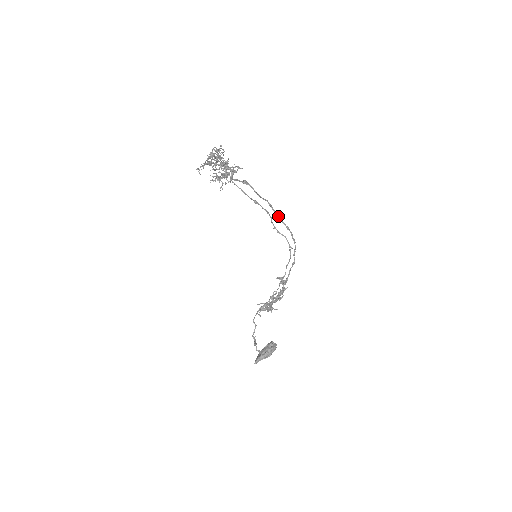
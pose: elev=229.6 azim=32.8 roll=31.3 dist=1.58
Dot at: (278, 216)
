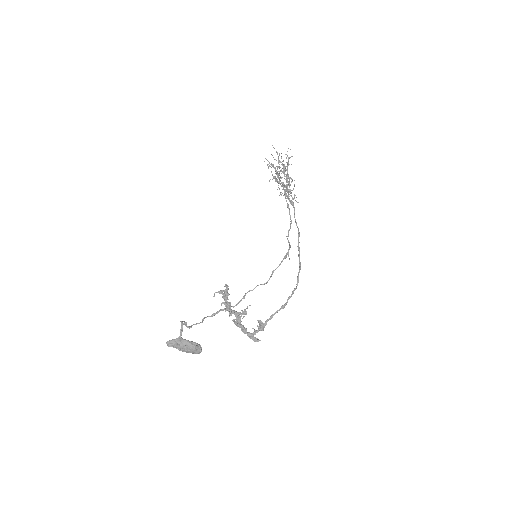
Dot at: (299, 248)
